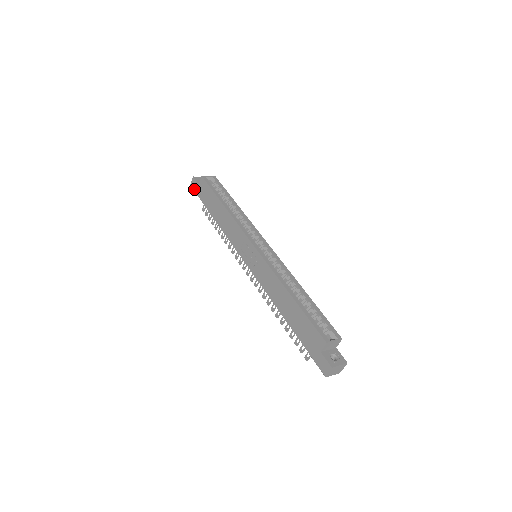
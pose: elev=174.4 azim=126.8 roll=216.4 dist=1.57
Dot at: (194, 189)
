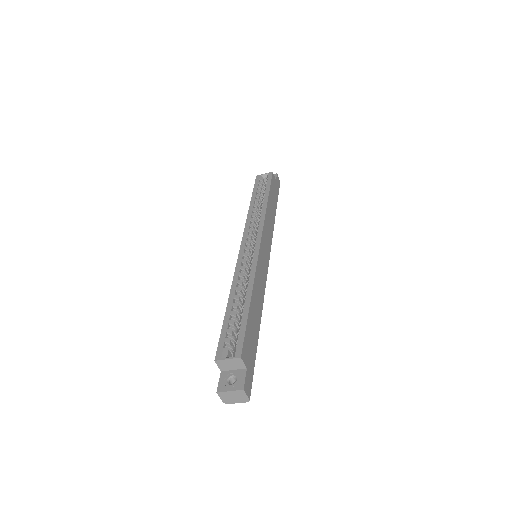
Dot at: occluded
